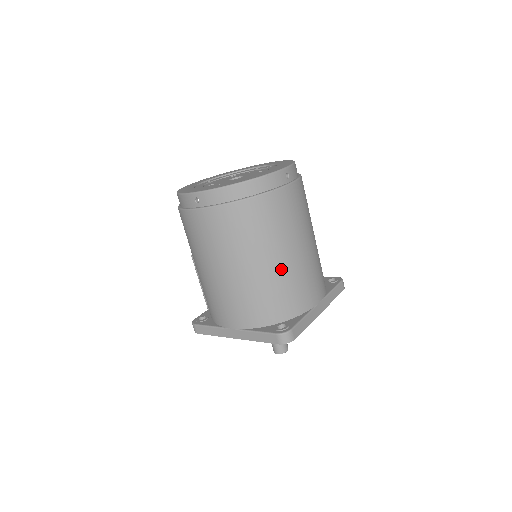
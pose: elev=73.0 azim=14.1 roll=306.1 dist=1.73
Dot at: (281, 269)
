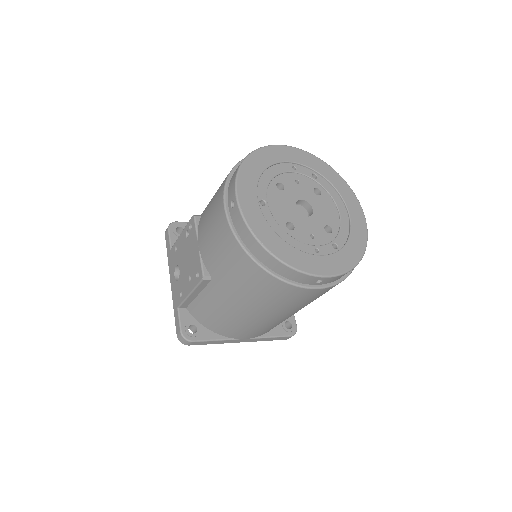
Dot at: occluded
